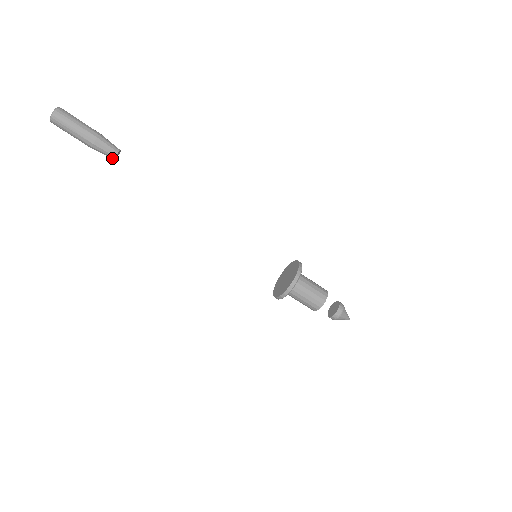
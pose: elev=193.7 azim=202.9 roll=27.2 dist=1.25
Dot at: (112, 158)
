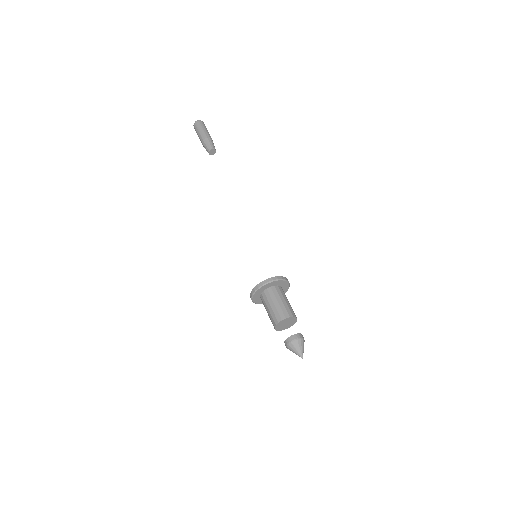
Dot at: (208, 152)
